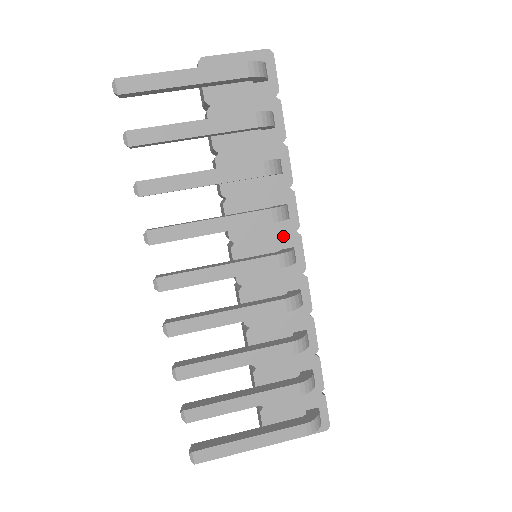
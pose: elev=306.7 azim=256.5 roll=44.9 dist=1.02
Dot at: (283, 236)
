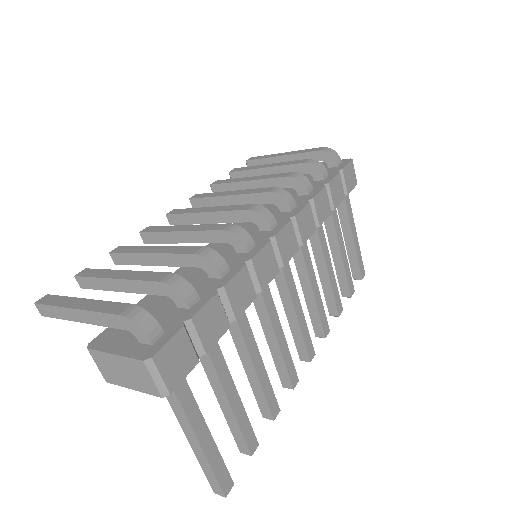
Dot at: (277, 219)
